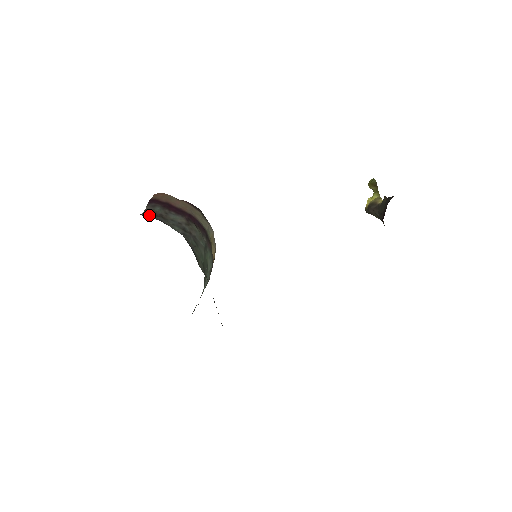
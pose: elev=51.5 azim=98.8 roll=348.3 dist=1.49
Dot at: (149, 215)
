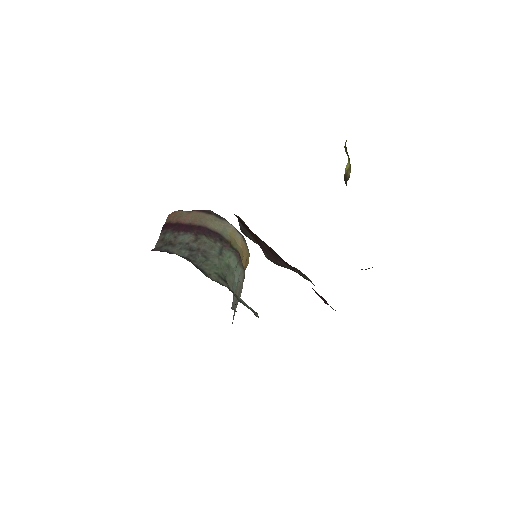
Dot at: (160, 247)
